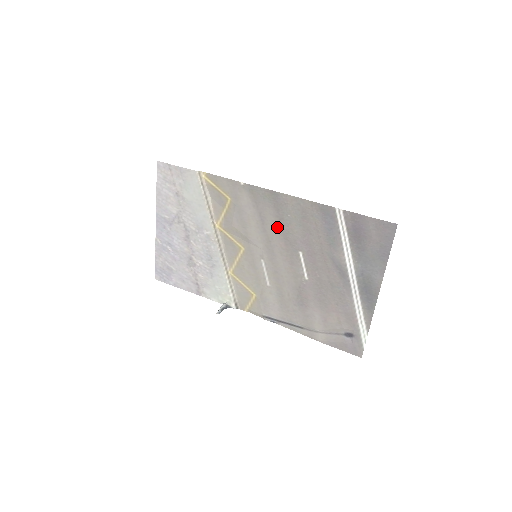
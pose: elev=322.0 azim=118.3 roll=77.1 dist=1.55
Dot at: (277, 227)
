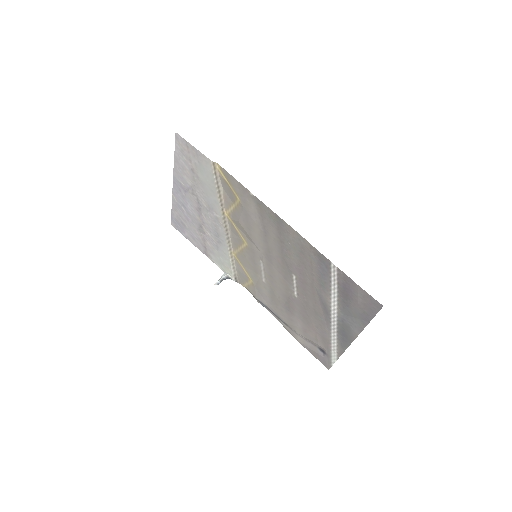
Dot at: (277, 245)
